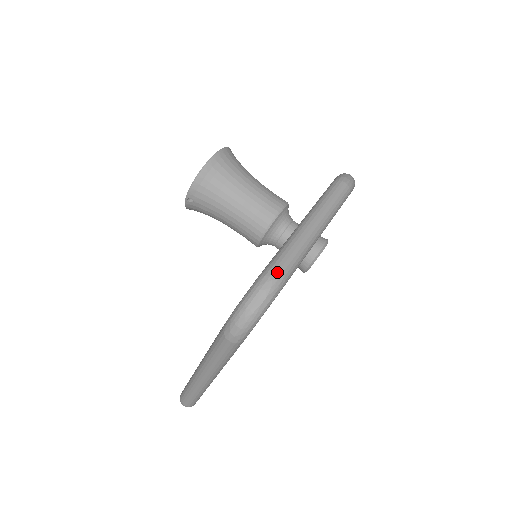
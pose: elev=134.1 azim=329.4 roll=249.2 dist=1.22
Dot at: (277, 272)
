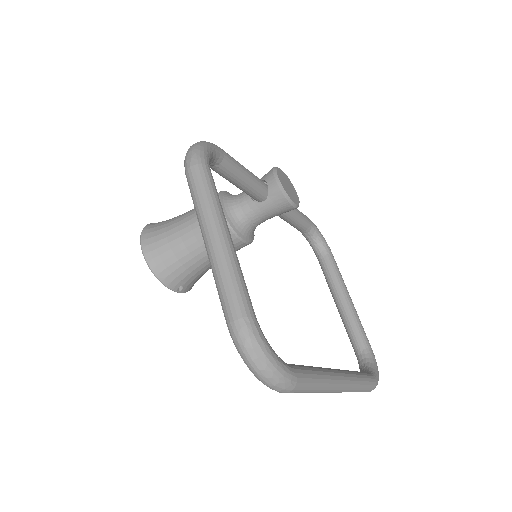
Dot at: (233, 323)
